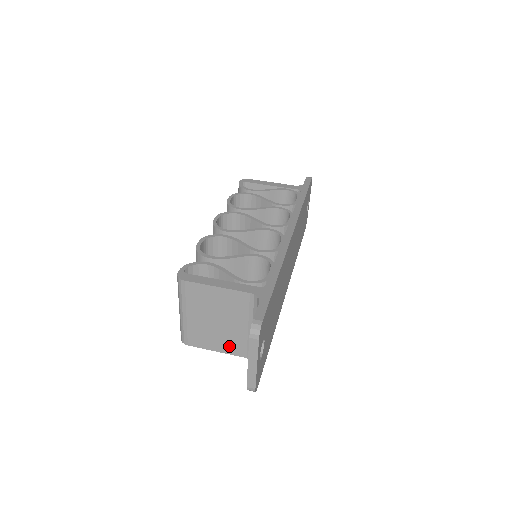
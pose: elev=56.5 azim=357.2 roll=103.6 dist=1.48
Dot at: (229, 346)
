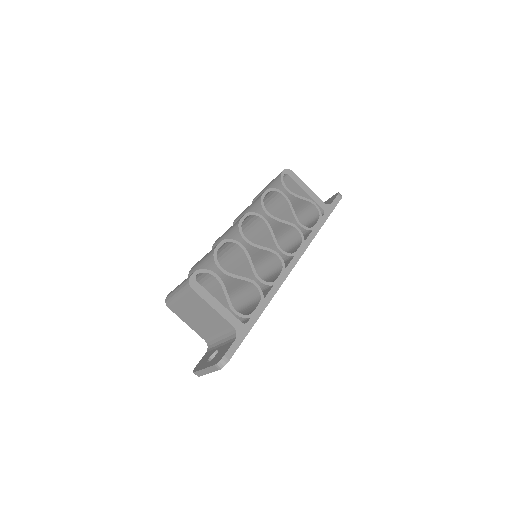
Dot at: (197, 329)
